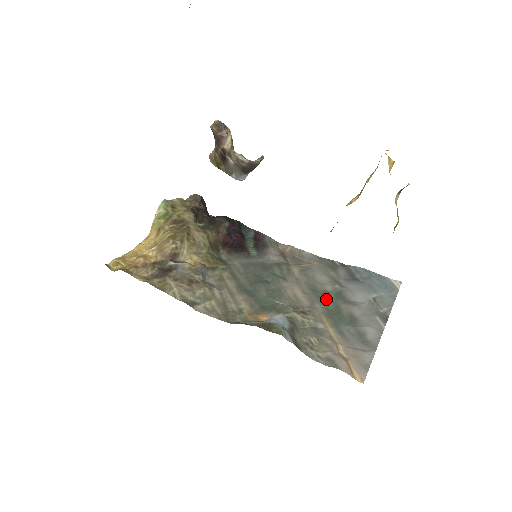
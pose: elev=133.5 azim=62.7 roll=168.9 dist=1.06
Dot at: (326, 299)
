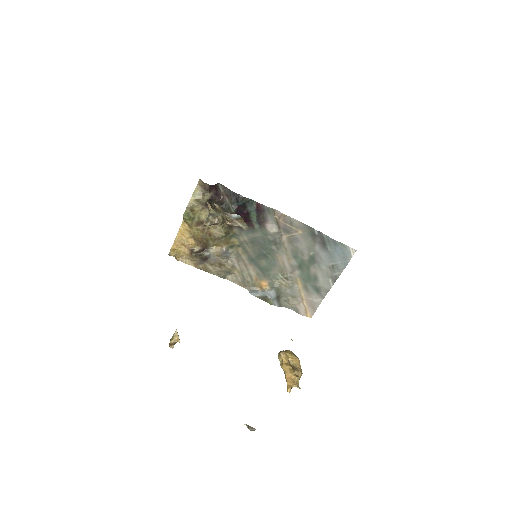
Dot at: (302, 265)
